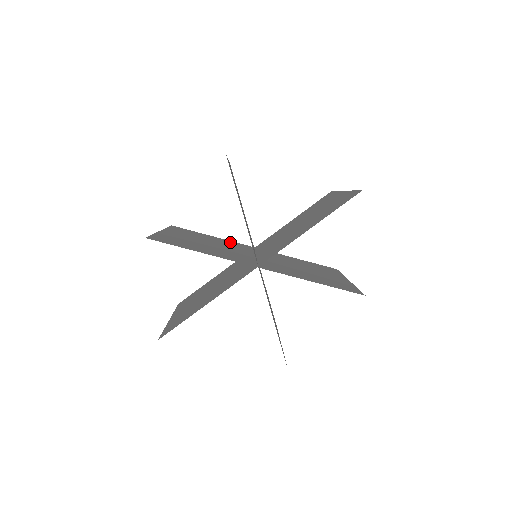
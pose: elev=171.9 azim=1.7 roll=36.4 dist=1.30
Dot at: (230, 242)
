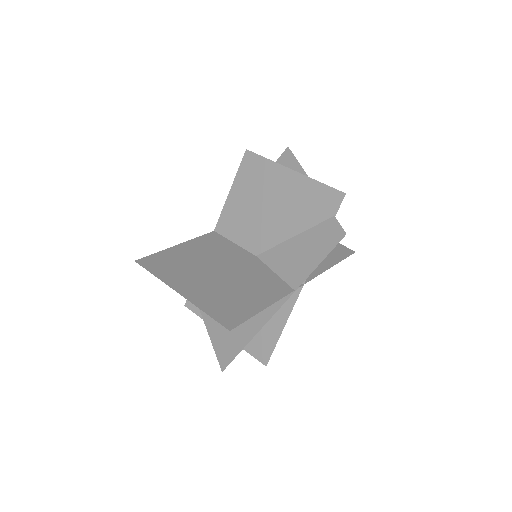
Dot at: occluded
